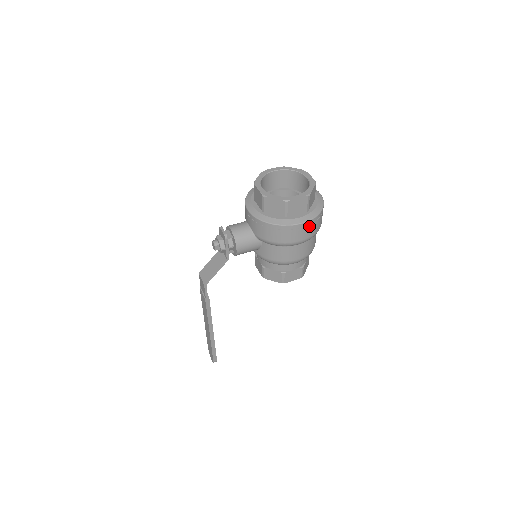
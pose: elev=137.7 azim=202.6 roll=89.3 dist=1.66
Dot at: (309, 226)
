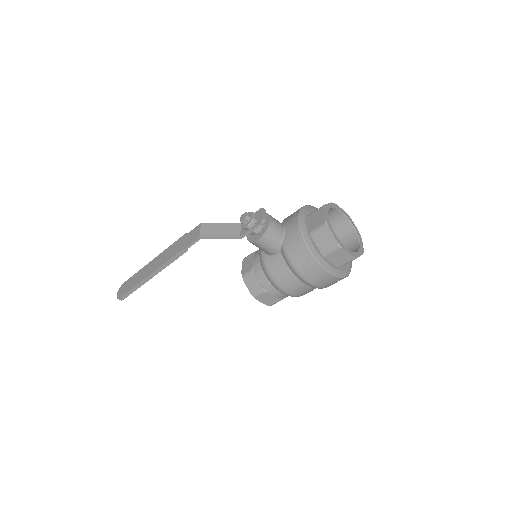
Dot at: (330, 279)
